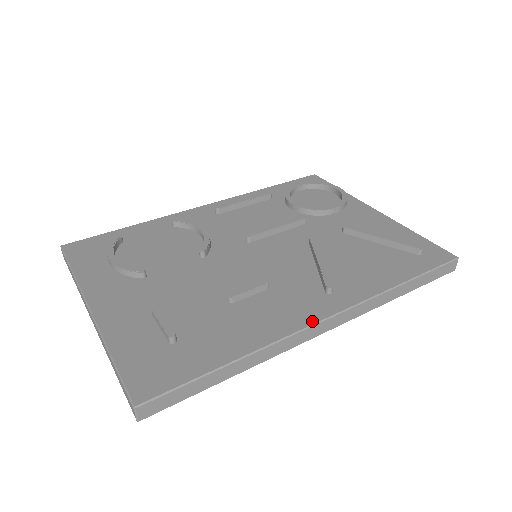
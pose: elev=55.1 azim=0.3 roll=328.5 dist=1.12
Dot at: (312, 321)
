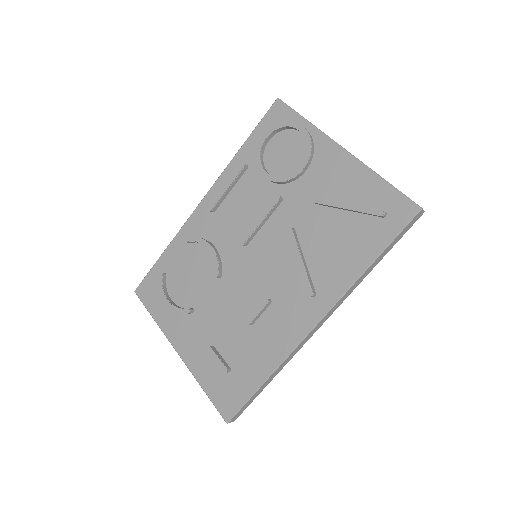
Dot at: (306, 331)
